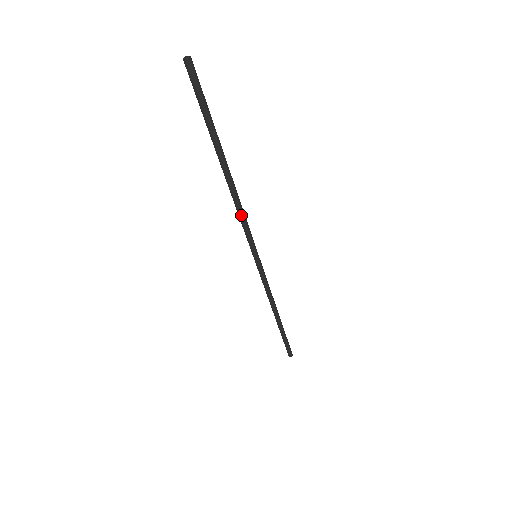
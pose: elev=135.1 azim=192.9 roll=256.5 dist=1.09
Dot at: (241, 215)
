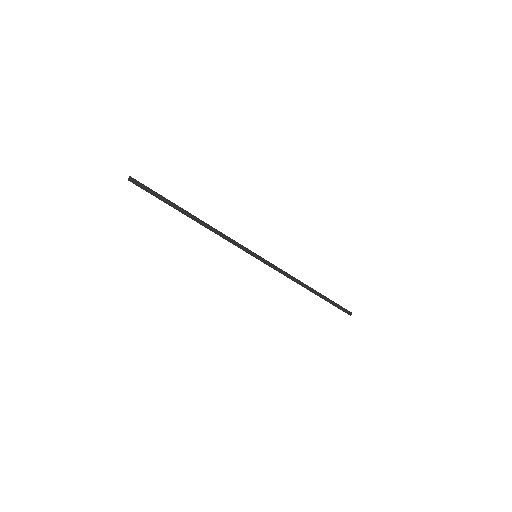
Dot at: (222, 237)
